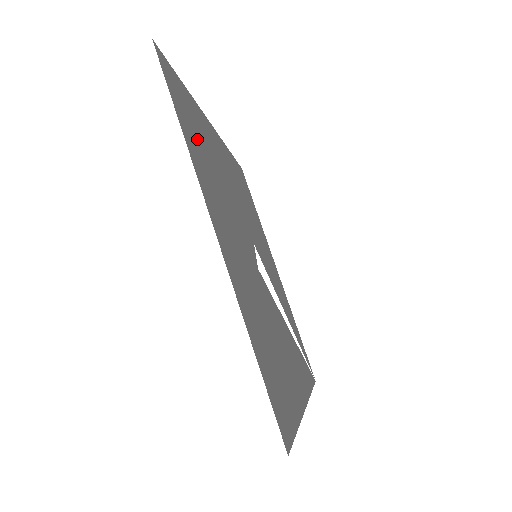
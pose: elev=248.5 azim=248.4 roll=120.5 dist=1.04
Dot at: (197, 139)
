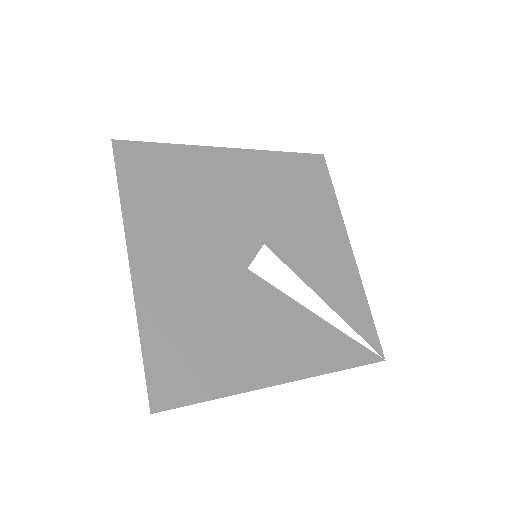
Dot at: (159, 190)
